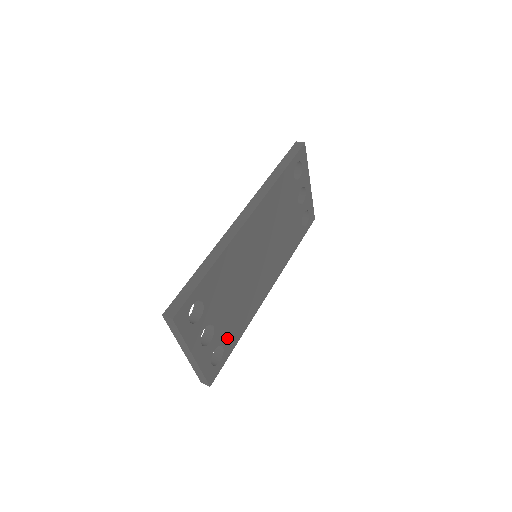
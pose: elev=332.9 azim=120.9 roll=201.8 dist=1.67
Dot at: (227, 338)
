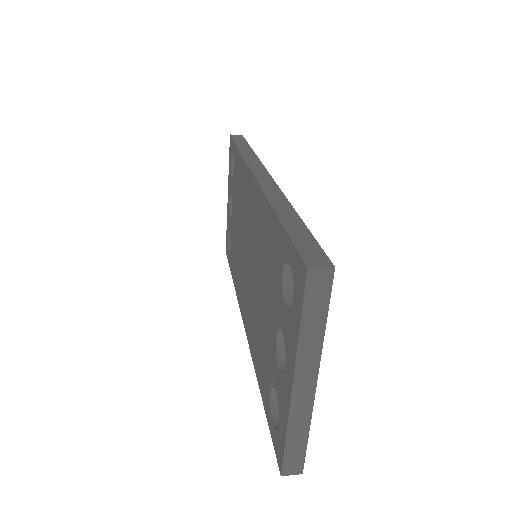
Dot at: occluded
